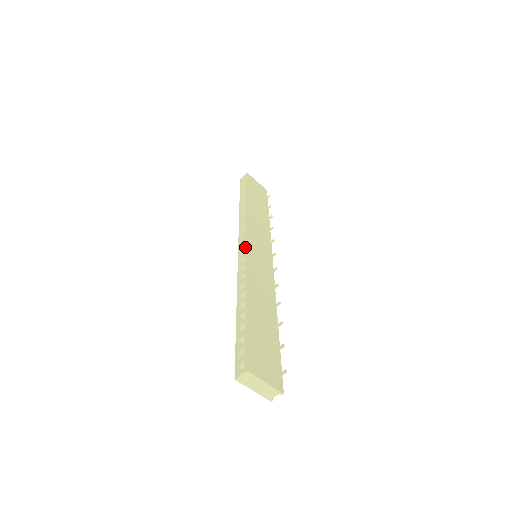
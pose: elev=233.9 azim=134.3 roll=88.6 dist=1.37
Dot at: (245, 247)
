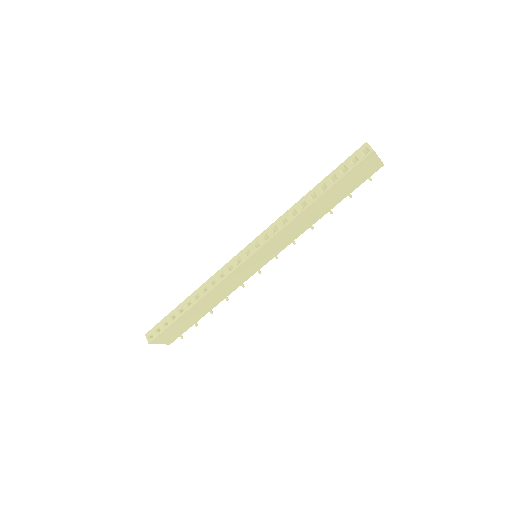
Dot at: (243, 260)
